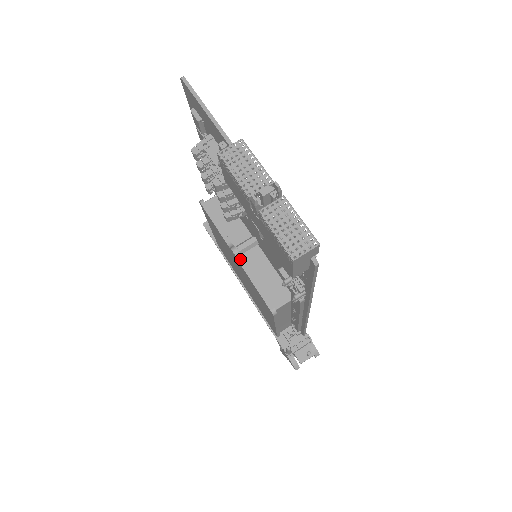
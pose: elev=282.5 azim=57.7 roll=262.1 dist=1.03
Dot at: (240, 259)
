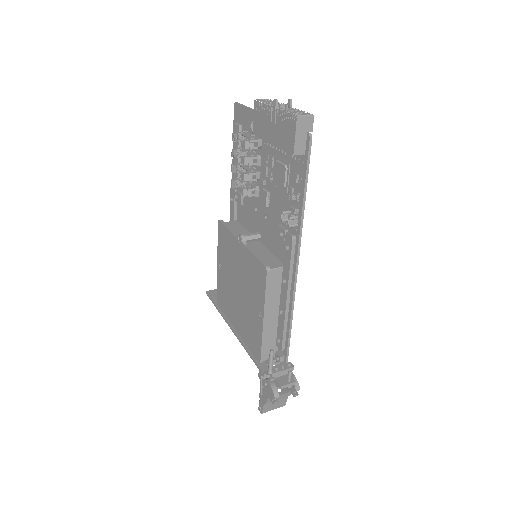
Dot at: (245, 242)
